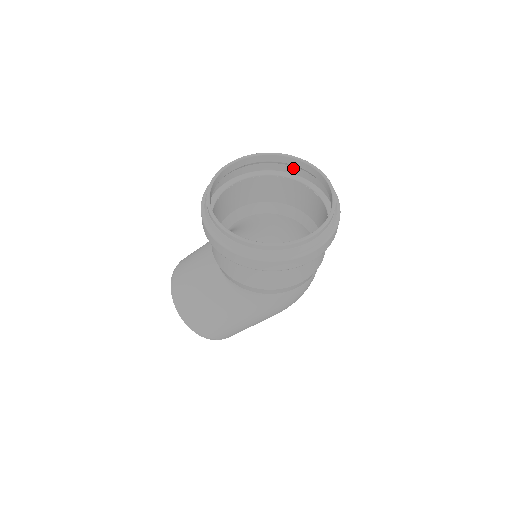
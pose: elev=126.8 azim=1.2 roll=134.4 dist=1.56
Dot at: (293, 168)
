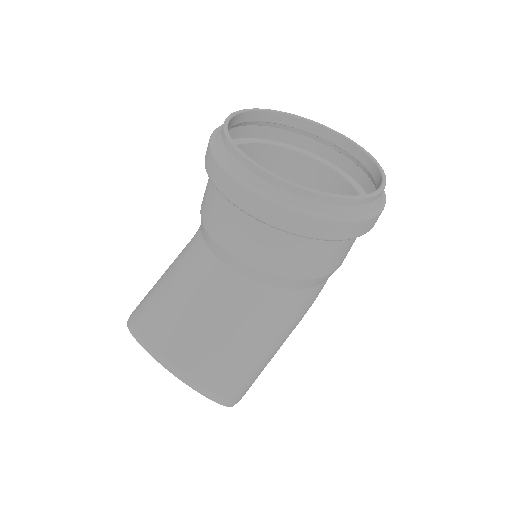
Dot at: (257, 129)
